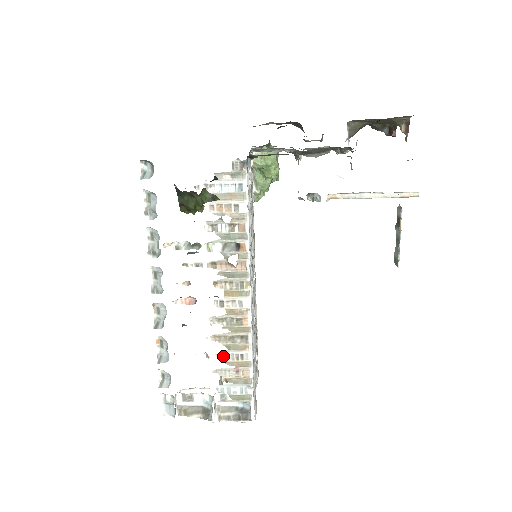
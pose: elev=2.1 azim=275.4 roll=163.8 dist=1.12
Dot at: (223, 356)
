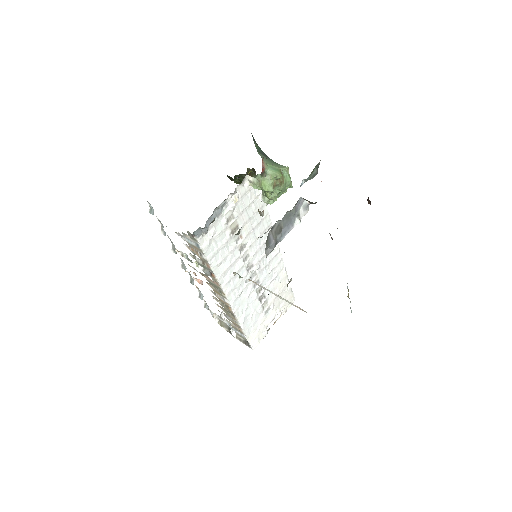
Dot at: (226, 315)
